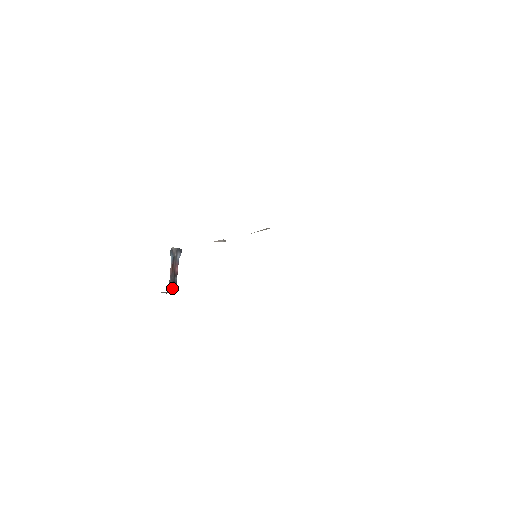
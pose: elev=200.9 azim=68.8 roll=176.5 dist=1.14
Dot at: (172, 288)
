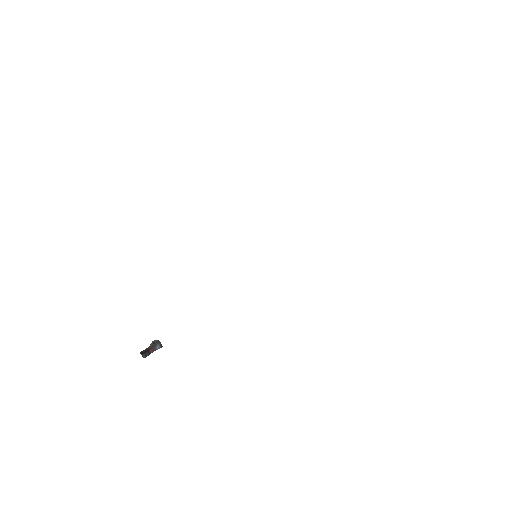
Dot at: (141, 353)
